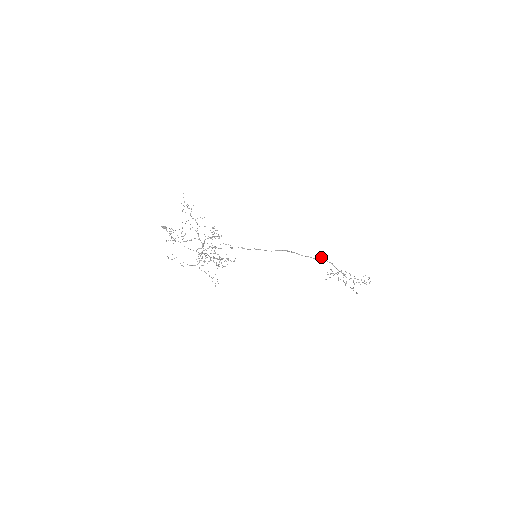
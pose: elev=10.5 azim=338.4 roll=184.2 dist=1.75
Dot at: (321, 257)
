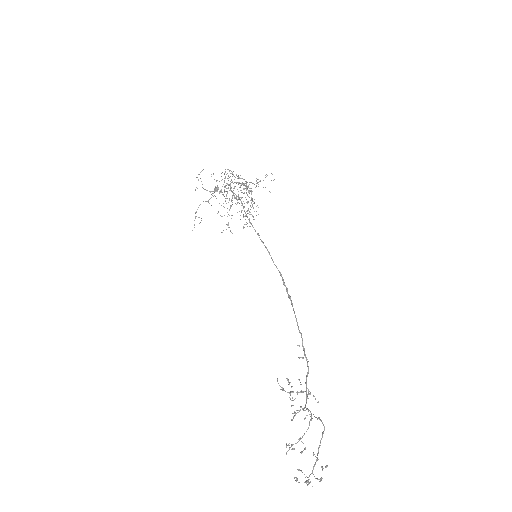
Dot at: occluded
